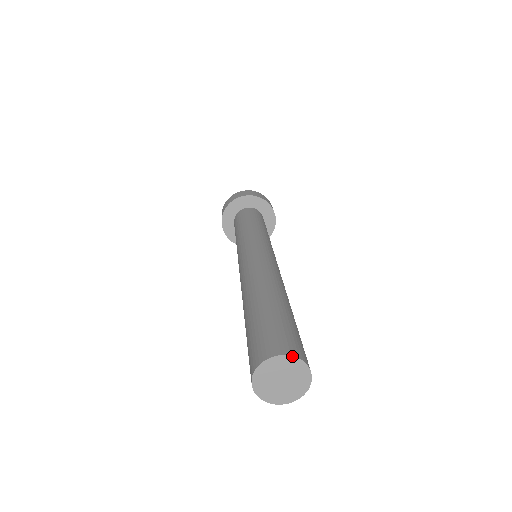
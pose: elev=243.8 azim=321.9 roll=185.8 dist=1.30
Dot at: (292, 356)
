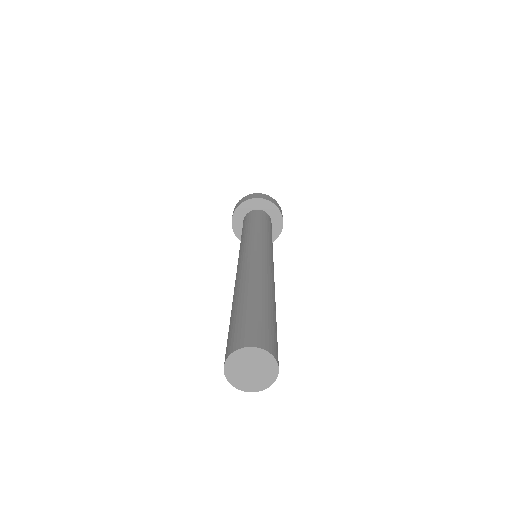
Dot at: (237, 350)
